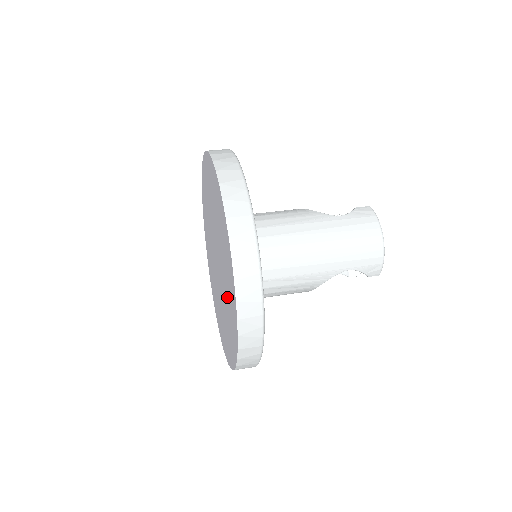
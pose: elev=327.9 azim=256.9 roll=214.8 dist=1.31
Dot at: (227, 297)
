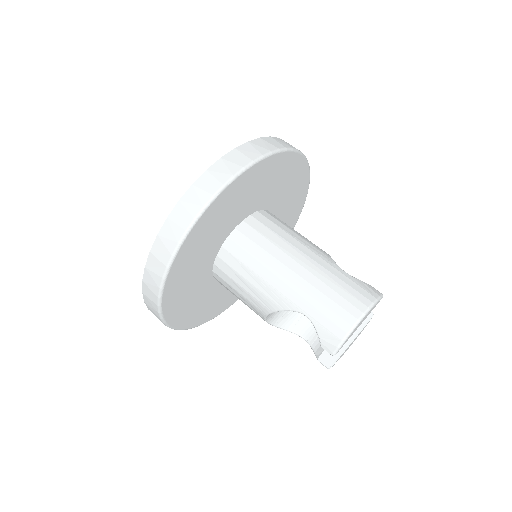
Dot at: occluded
